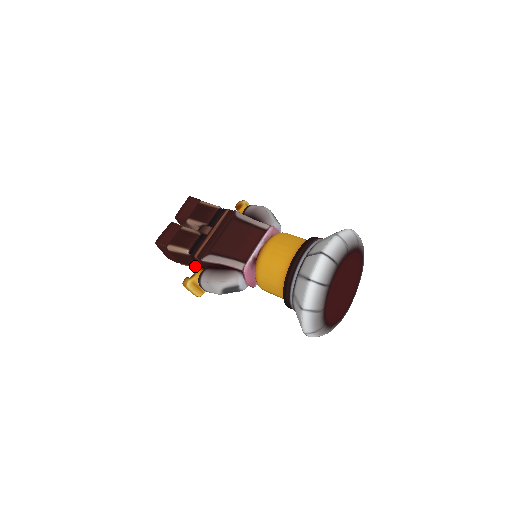
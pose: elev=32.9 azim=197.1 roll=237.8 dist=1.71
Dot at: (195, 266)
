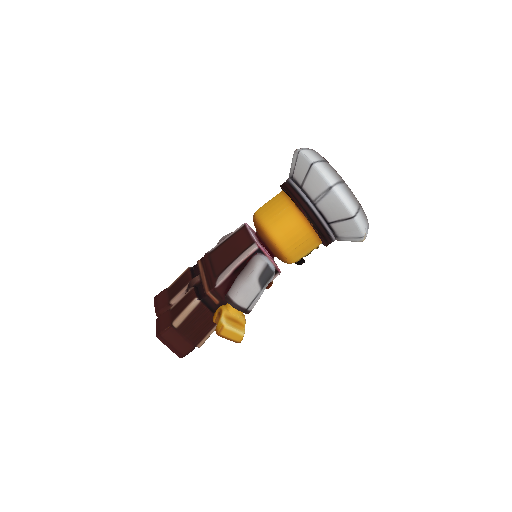
Dot at: (214, 314)
